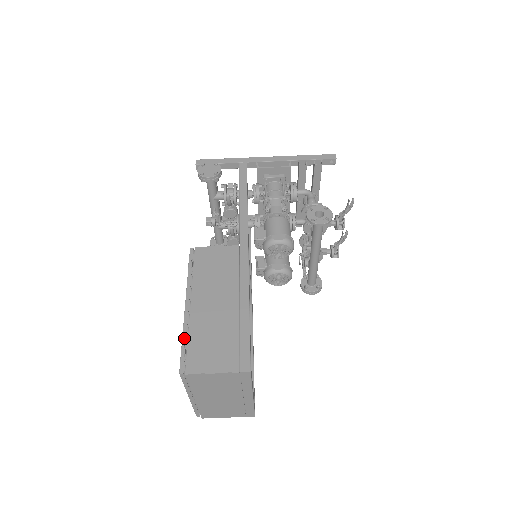
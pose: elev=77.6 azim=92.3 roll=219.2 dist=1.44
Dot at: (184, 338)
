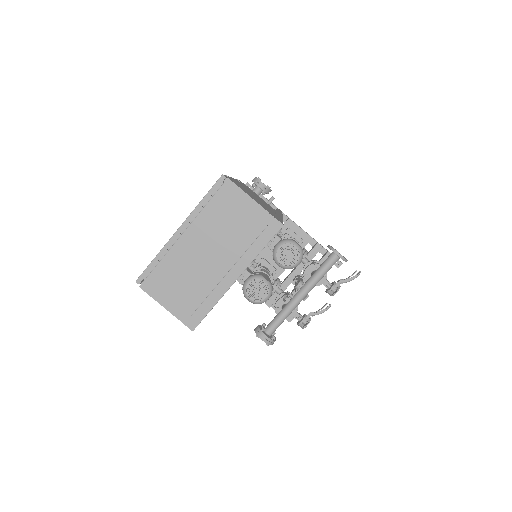
Dot at: occluded
